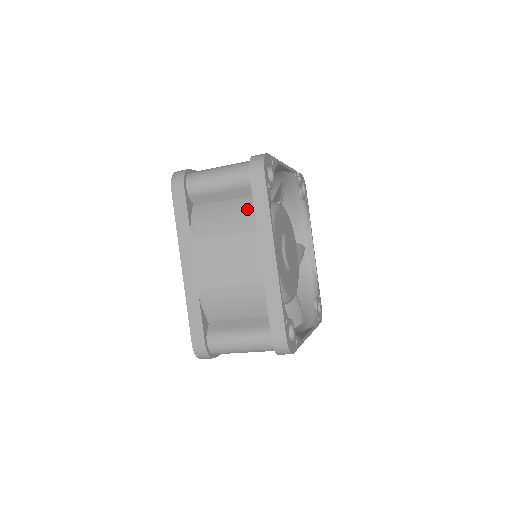
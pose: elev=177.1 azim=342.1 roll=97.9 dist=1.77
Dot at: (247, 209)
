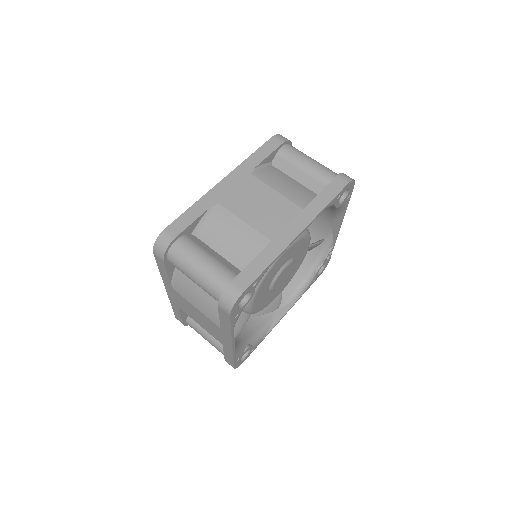
Dot at: (308, 195)
